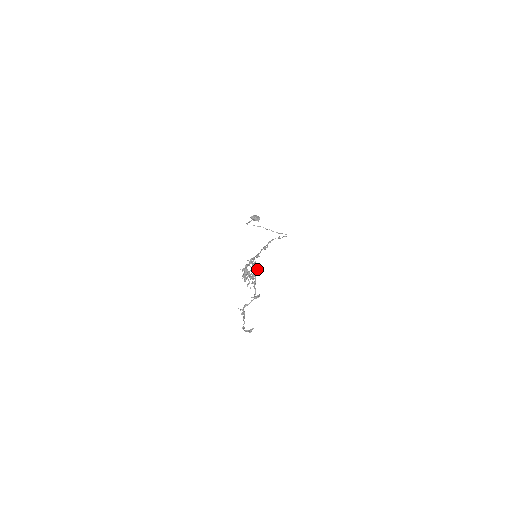
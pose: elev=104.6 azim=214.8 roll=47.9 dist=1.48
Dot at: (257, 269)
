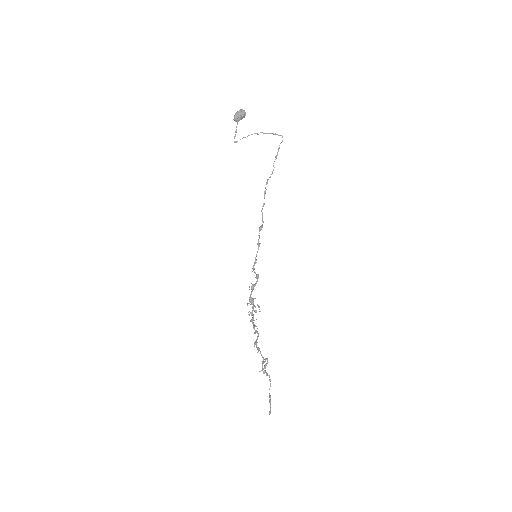
Dot at: (259, 307)
